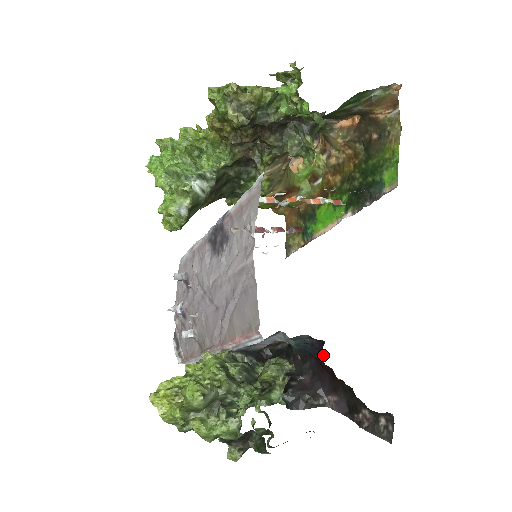
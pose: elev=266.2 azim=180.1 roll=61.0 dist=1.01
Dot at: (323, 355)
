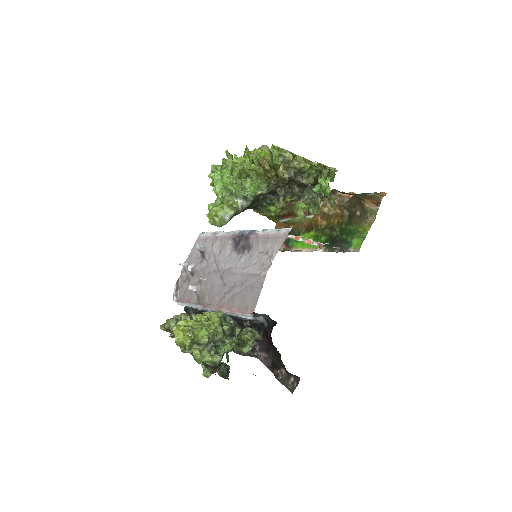
Dot at: occluded
